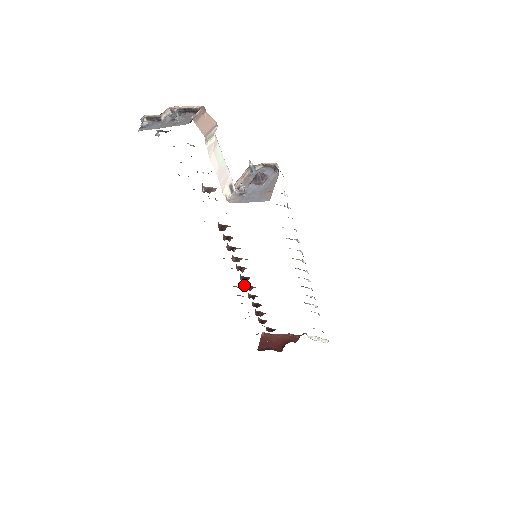
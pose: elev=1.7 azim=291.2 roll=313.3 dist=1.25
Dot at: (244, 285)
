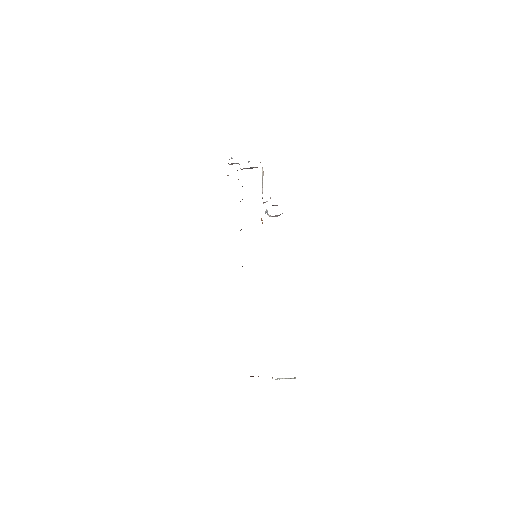
Dot at: occluded
